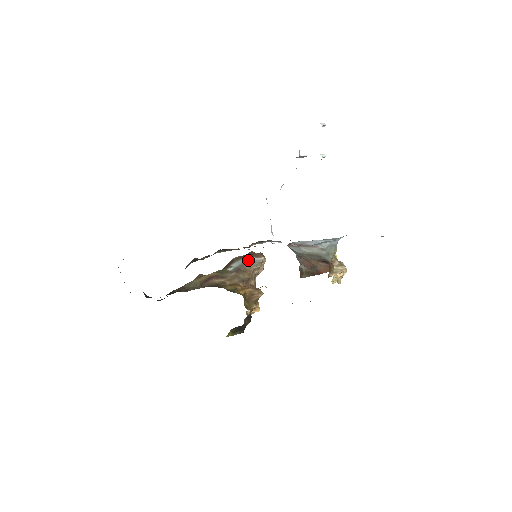
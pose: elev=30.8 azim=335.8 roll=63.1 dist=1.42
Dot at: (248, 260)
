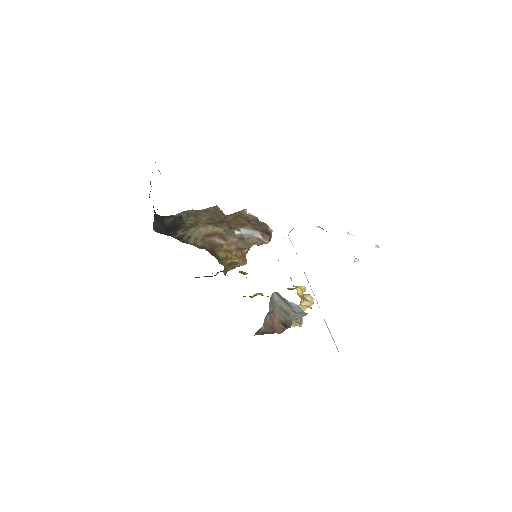
Dot at: (256, 235)
